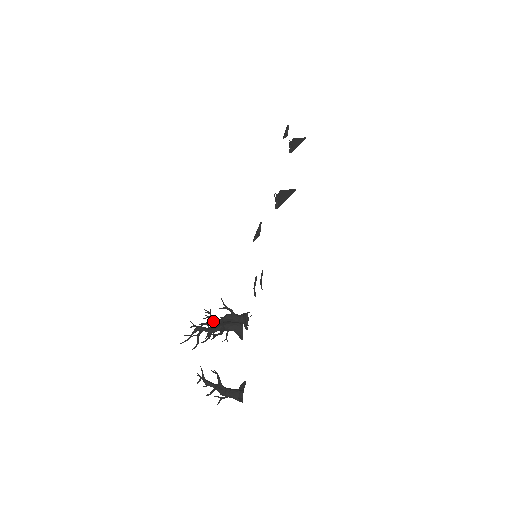
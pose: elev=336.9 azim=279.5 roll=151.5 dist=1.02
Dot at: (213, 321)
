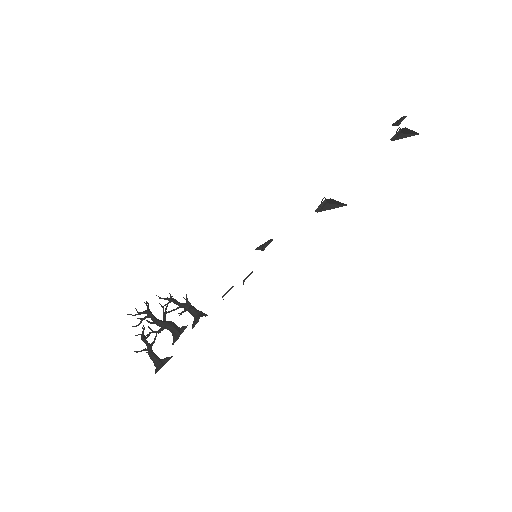
Dot at: (163, 314)
